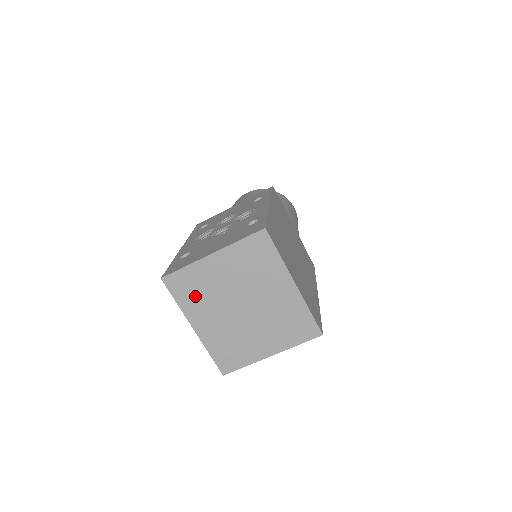
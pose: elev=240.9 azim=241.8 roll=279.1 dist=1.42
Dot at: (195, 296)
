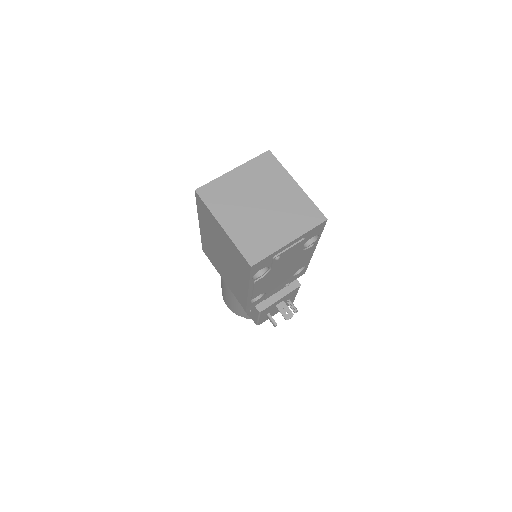
Dot at: (222, 200)
